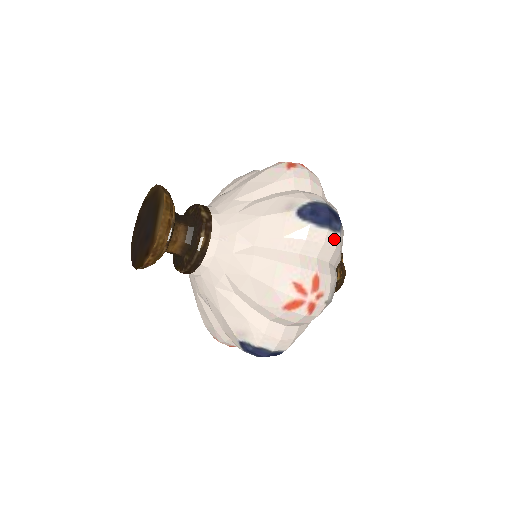
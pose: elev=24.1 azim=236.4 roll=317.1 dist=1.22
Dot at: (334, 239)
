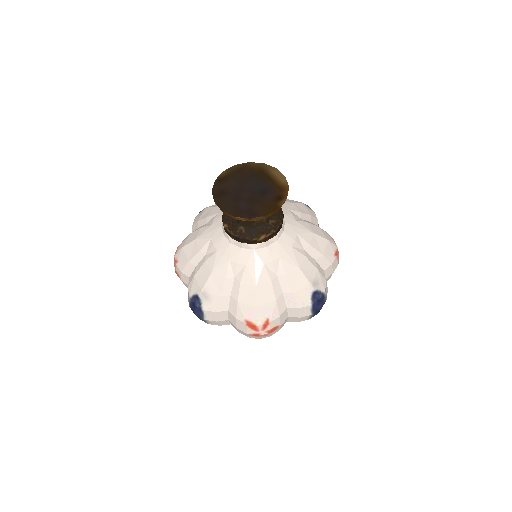
Dot at: occluded
